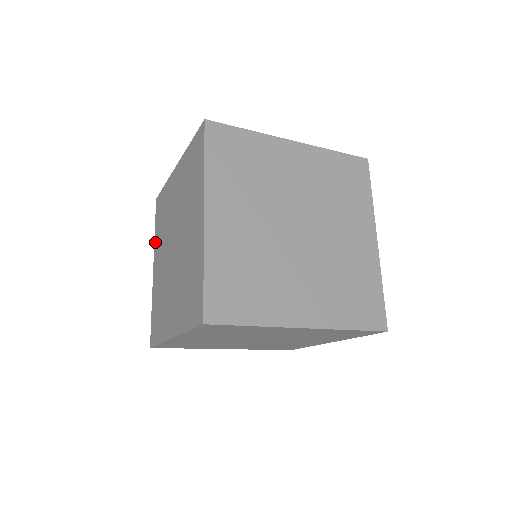
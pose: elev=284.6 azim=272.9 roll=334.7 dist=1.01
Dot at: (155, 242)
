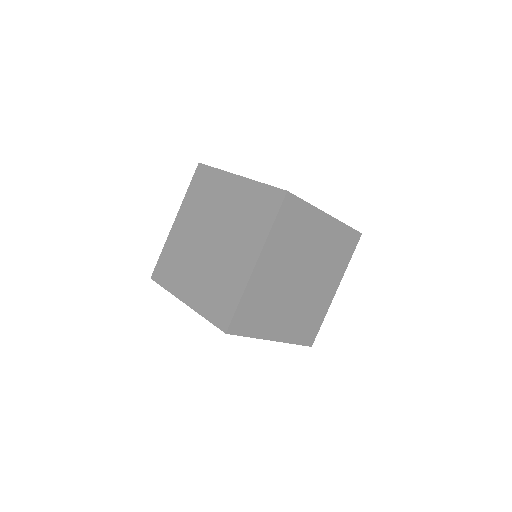
Dot at: (185, 201)
